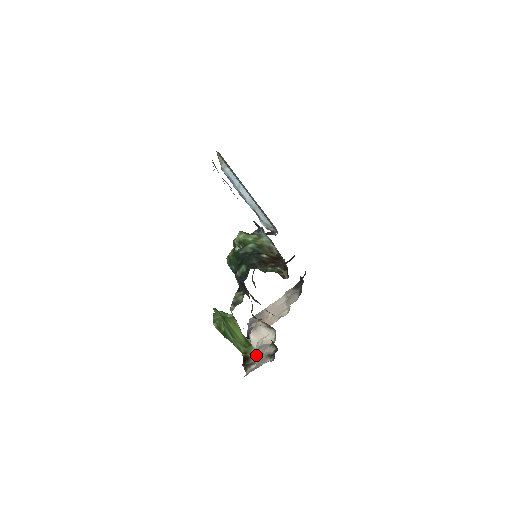
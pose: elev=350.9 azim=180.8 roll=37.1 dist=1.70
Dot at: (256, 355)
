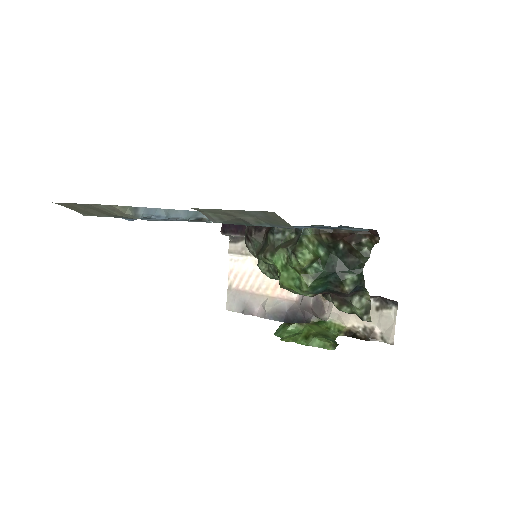
Dot at: (355, 322)
